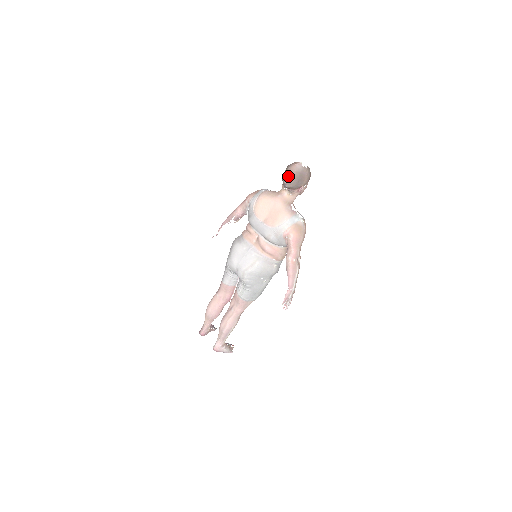
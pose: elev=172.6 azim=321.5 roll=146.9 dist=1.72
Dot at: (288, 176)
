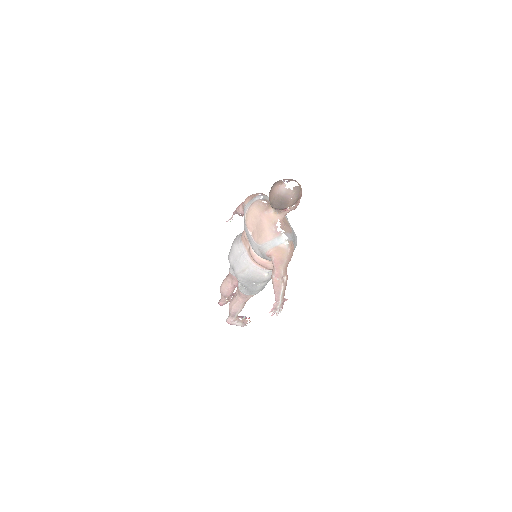
Dot at: (271, 197)
